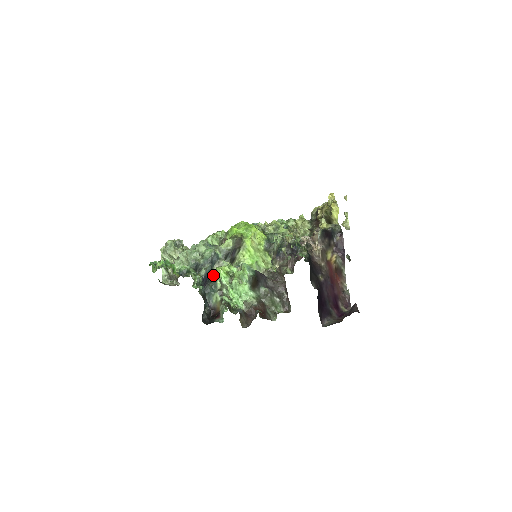
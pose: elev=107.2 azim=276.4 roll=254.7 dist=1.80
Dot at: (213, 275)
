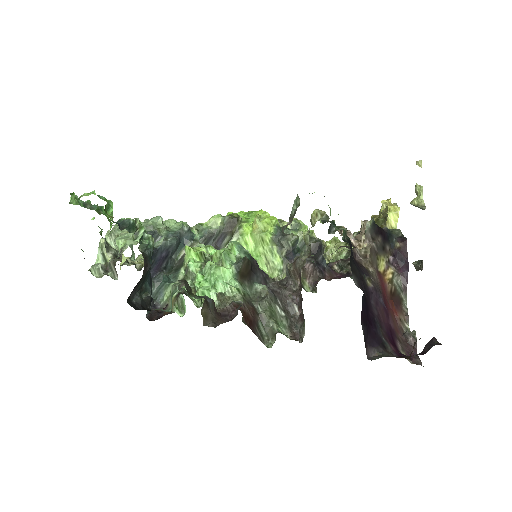
Dot at: (177, 263)
